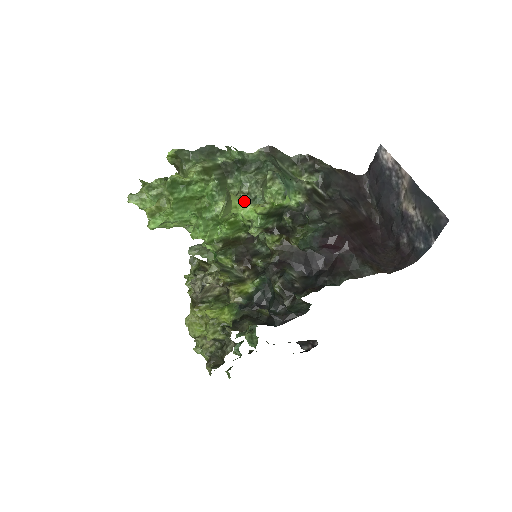
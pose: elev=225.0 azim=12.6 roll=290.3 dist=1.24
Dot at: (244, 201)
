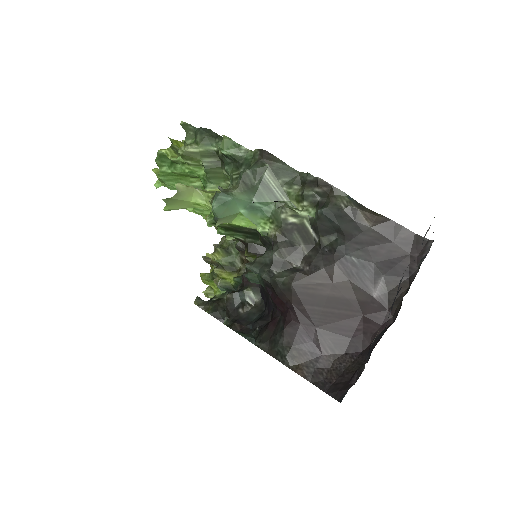
Dot at: occluded
